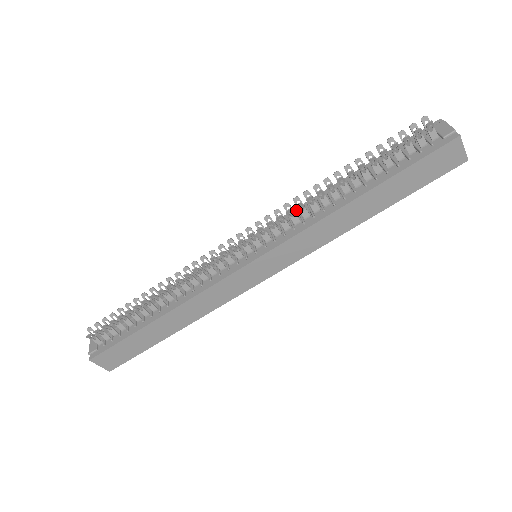
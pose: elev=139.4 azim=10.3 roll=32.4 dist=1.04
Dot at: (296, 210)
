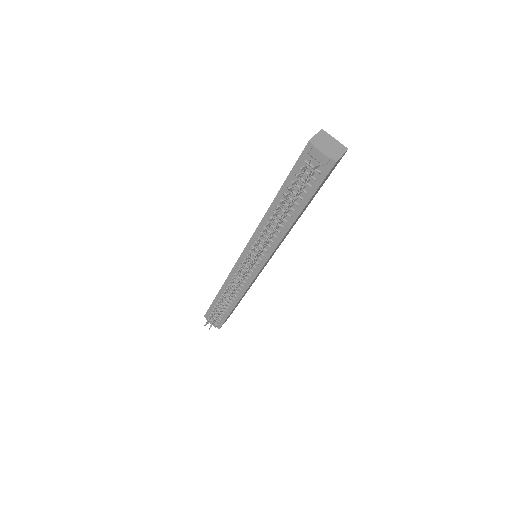
Dot at: (258, 231)
